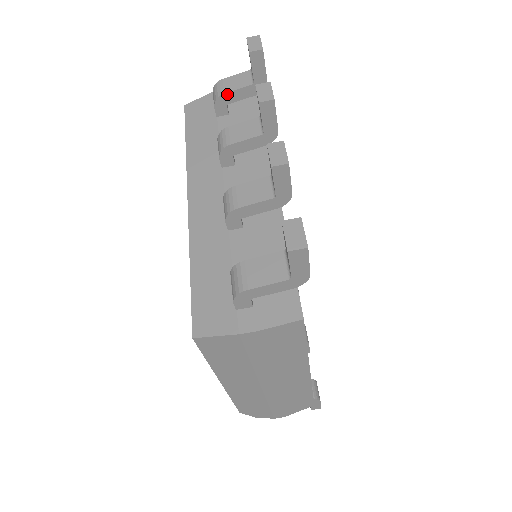
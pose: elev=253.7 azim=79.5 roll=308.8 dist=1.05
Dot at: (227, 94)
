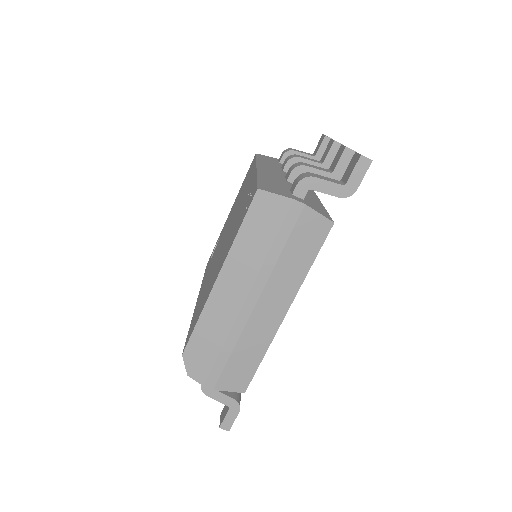
Dot at: (296, 152)
